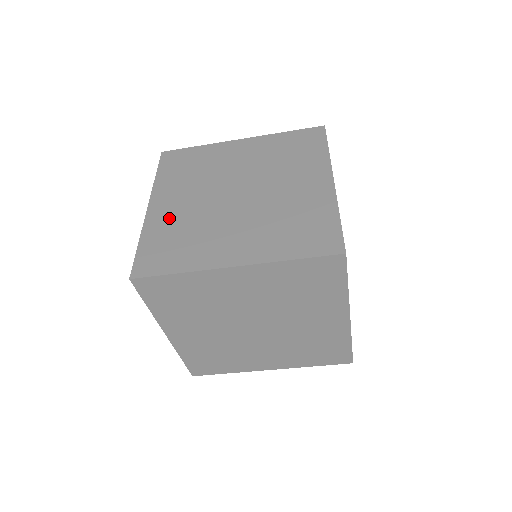
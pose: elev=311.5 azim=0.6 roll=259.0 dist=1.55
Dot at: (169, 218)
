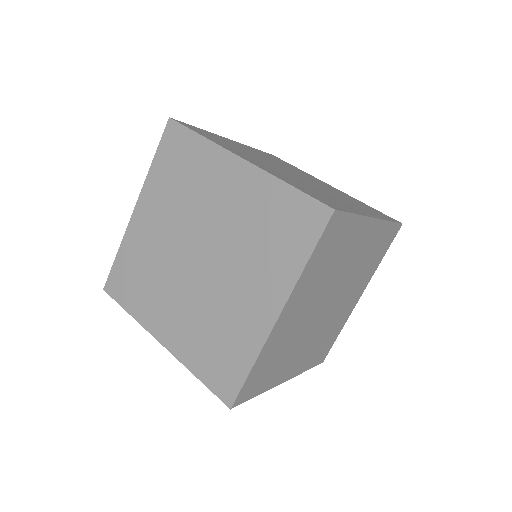
Dot at: (186, 334)
